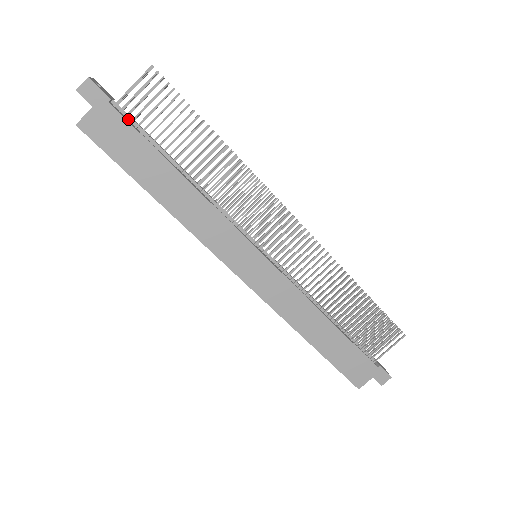
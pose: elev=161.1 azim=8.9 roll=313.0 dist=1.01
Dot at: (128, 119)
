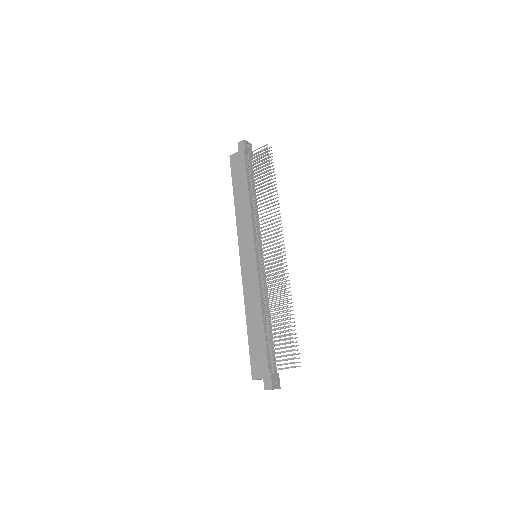
Dot at: (248, 163)
